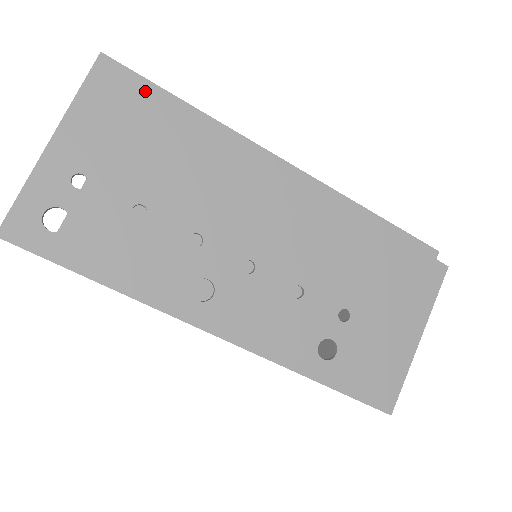
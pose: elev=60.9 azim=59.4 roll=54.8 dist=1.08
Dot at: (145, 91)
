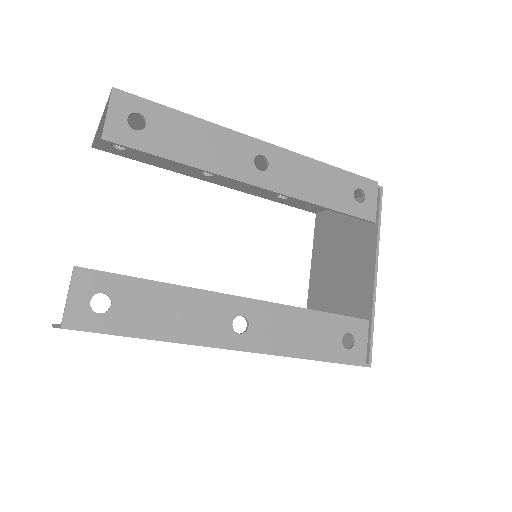
Dot at: (108, 334)
